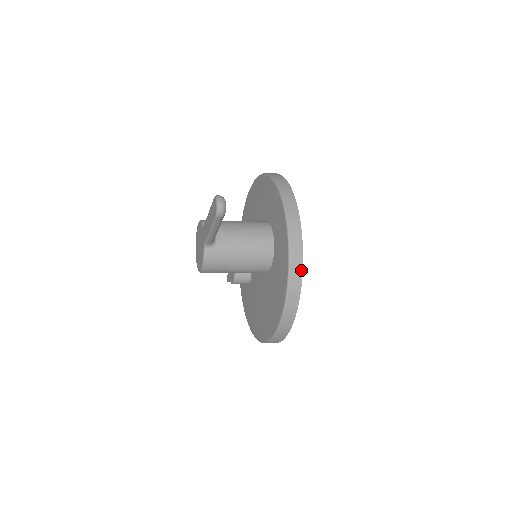
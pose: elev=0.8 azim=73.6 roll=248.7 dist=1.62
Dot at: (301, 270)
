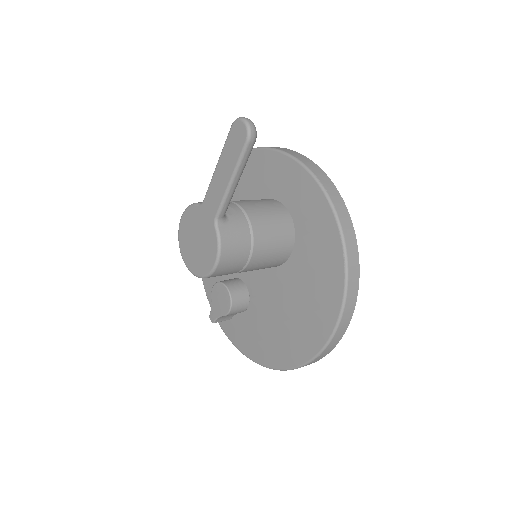
Dot at: (349, 217)
